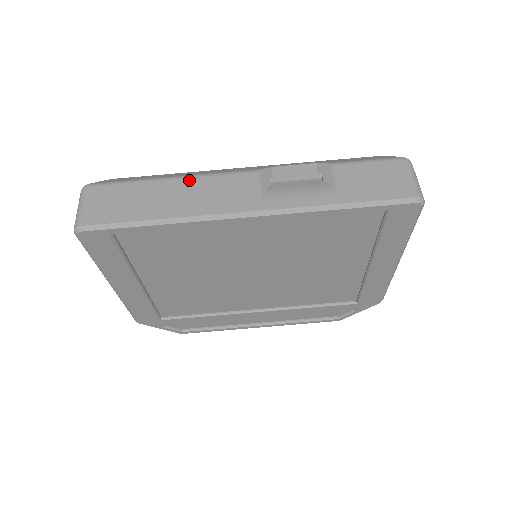
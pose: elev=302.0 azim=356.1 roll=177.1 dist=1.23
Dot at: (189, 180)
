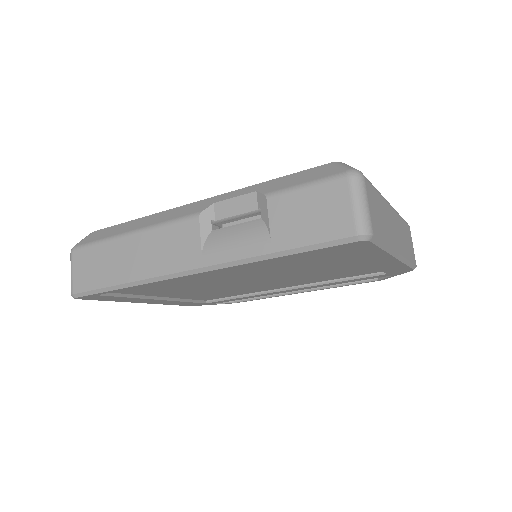
Dot at: (142, 235)
